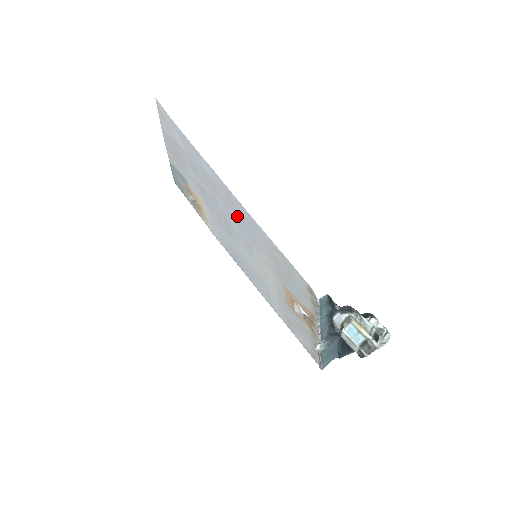
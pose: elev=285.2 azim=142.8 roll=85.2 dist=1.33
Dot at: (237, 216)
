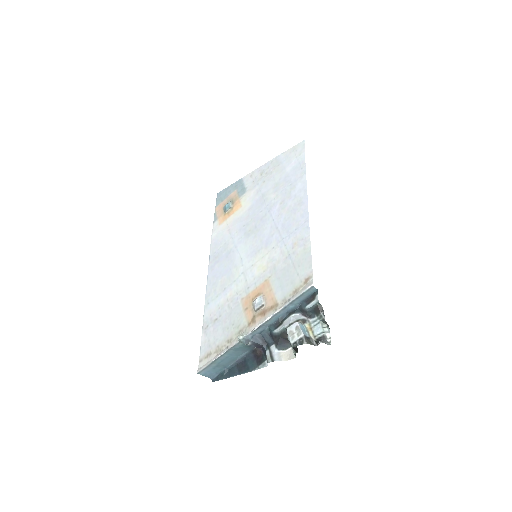
Dot at: (286, 220)
